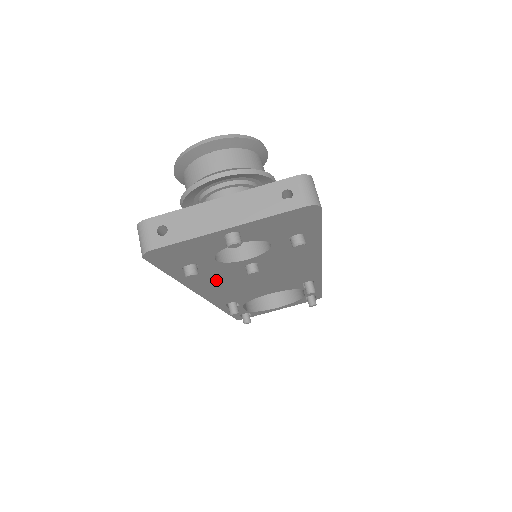
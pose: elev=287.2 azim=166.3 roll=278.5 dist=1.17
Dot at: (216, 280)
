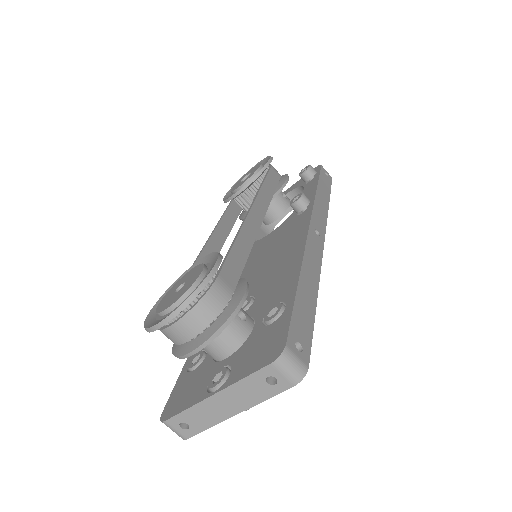
Dot at: occluded
